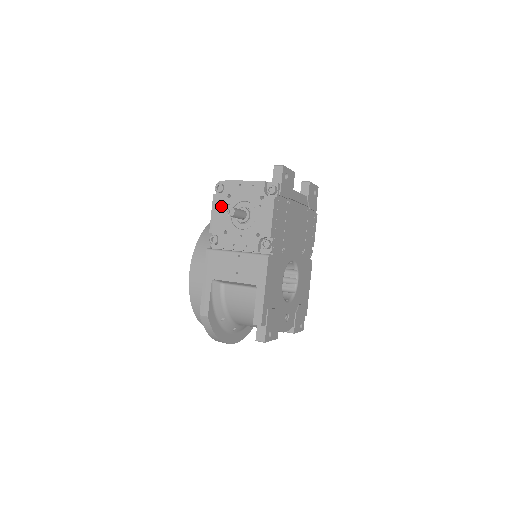
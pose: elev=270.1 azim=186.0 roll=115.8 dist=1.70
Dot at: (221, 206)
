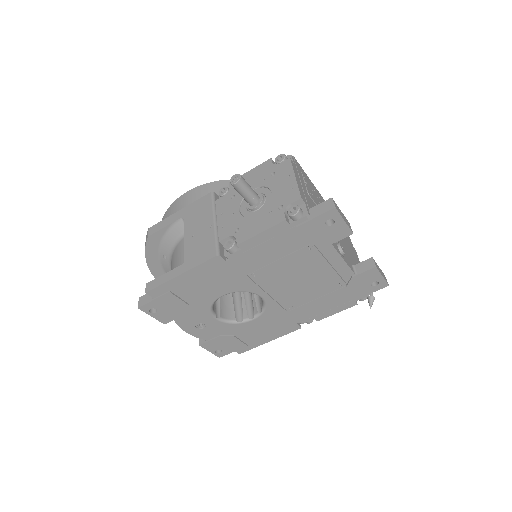
Dot at: (260, 174)
